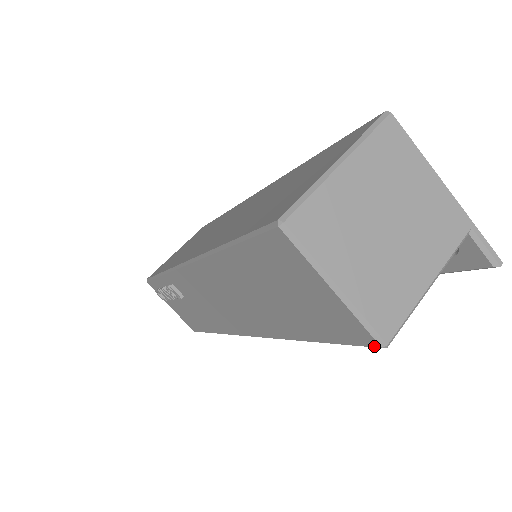
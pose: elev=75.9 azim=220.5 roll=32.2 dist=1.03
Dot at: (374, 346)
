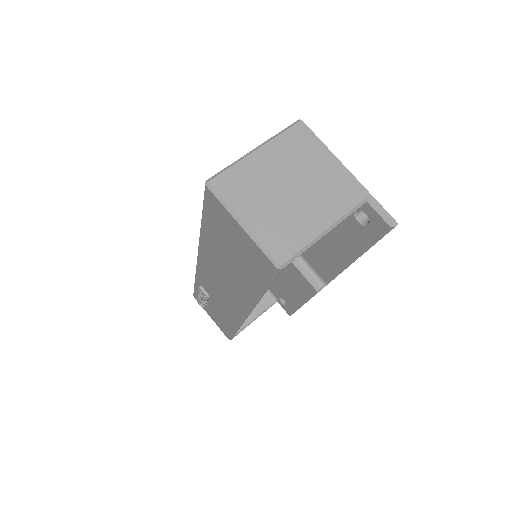
Dot at: (275, 270)
